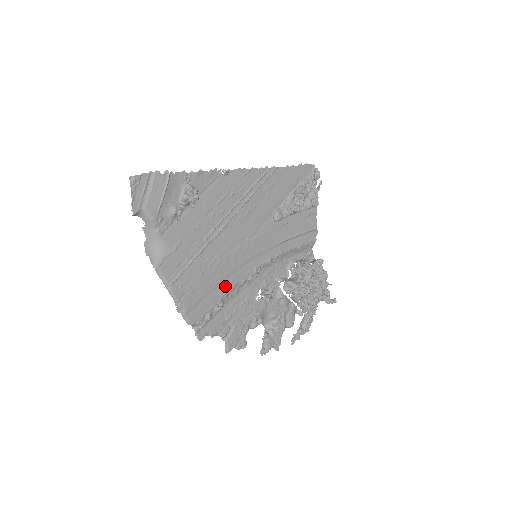
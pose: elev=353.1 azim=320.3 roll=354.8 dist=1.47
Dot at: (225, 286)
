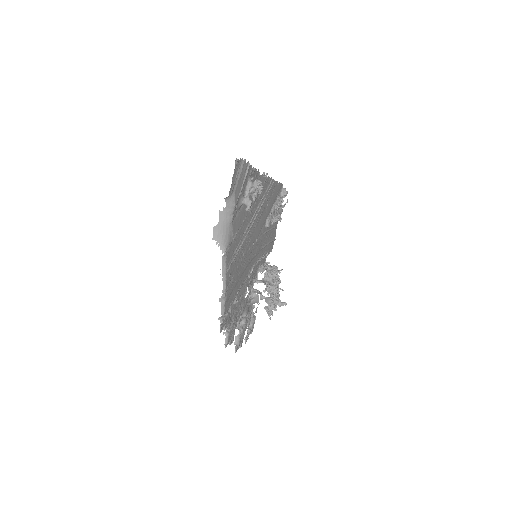
Dot at: (241, 280)
